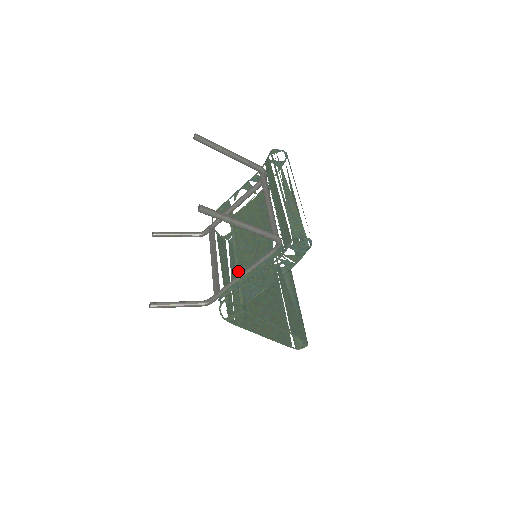
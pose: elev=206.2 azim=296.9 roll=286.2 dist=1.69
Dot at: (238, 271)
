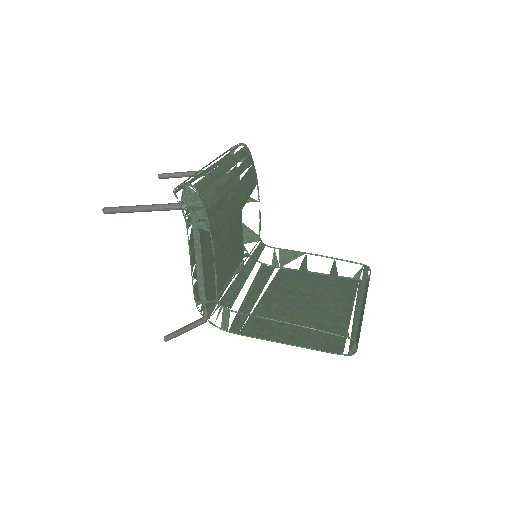
Dot at: (234, 276)
